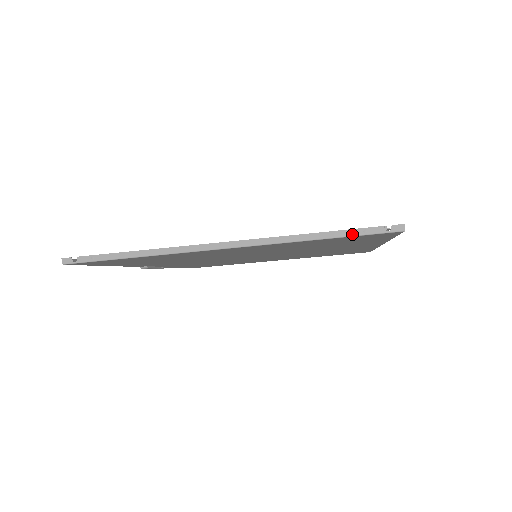
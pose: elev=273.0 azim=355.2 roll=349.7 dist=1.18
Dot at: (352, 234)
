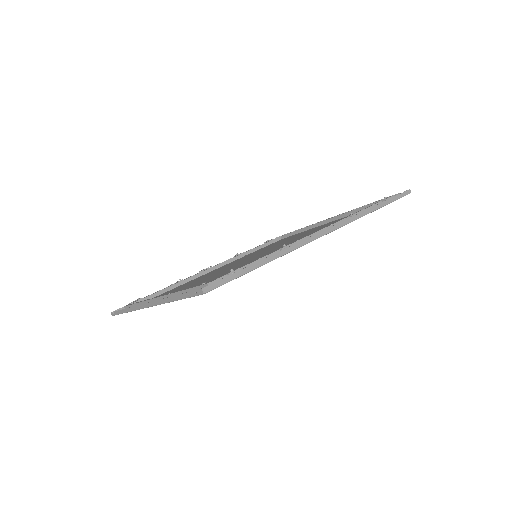
Dot at: (184, 297)
